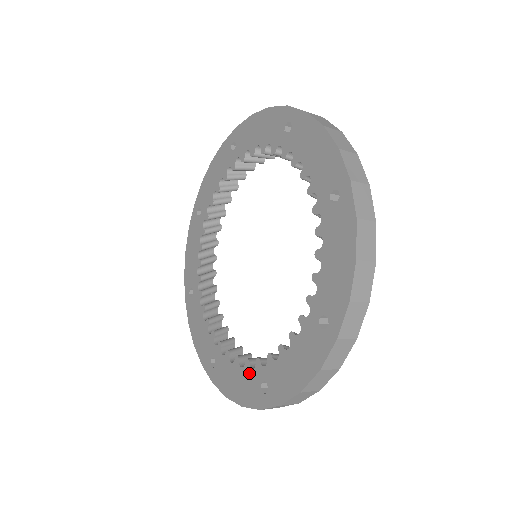
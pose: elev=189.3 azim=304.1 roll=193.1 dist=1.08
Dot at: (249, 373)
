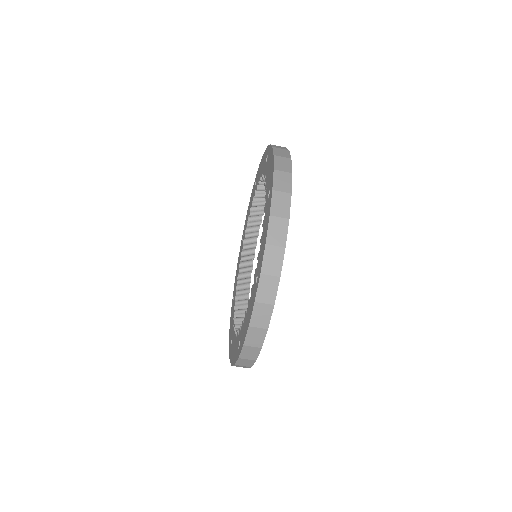
Dot at: (264, 217)
